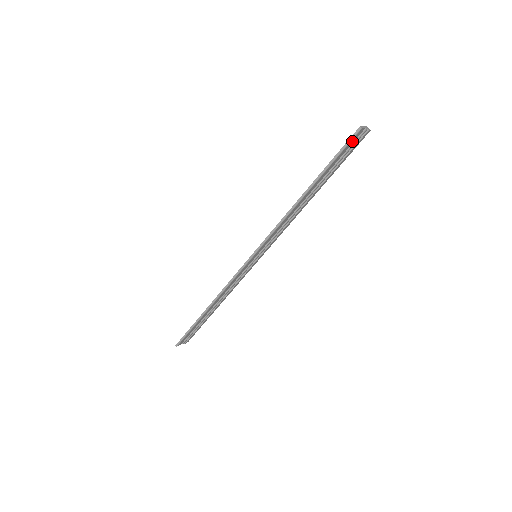
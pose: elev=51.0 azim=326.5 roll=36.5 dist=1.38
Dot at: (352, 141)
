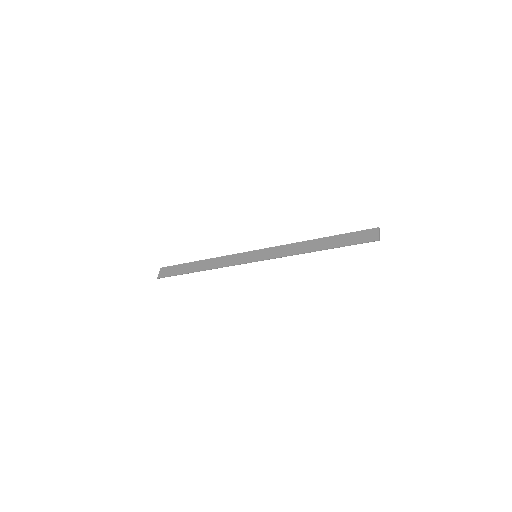
Dot at: (368, 239)
